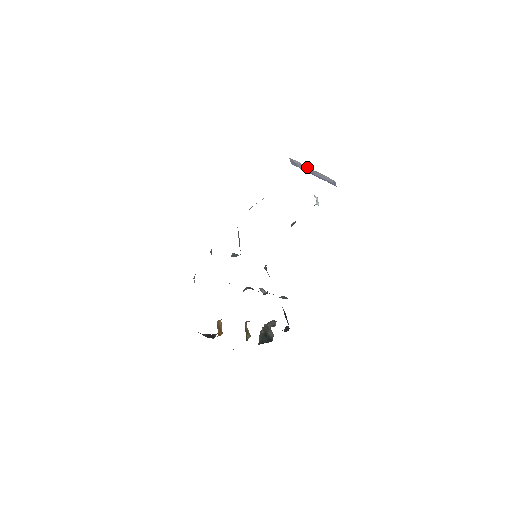
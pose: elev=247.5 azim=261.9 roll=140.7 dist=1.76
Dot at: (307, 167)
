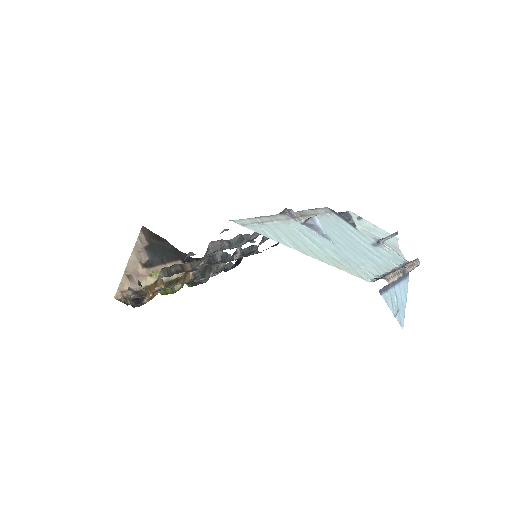
Dot at: occluded
